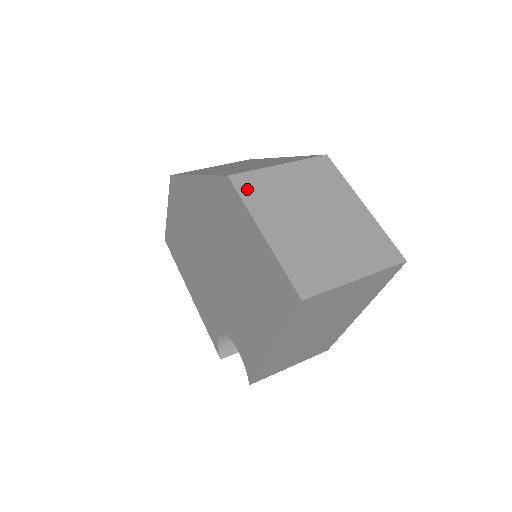
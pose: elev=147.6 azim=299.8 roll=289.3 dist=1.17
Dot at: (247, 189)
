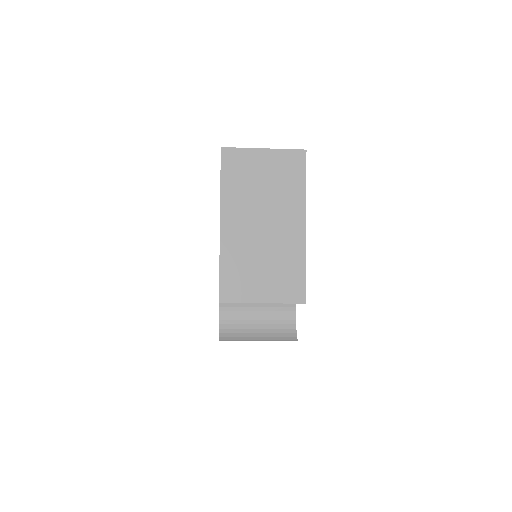
Dot at: occluded
